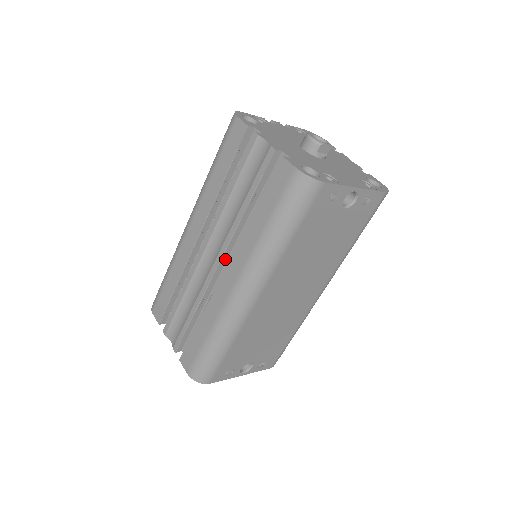
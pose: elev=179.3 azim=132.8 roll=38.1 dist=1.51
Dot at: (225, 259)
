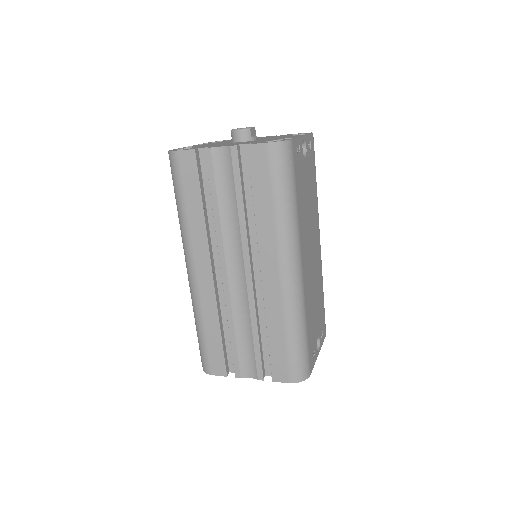
Dot at: (251, 265)
